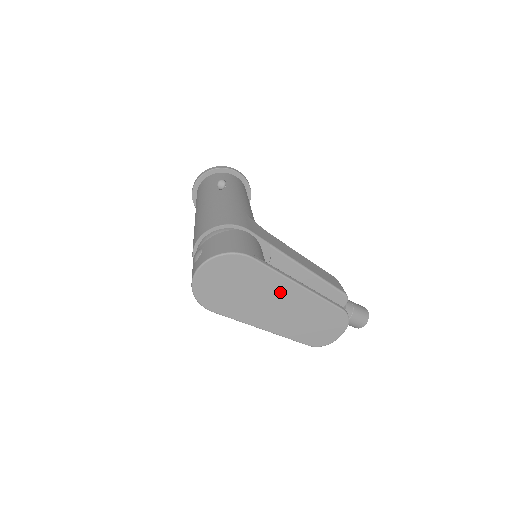
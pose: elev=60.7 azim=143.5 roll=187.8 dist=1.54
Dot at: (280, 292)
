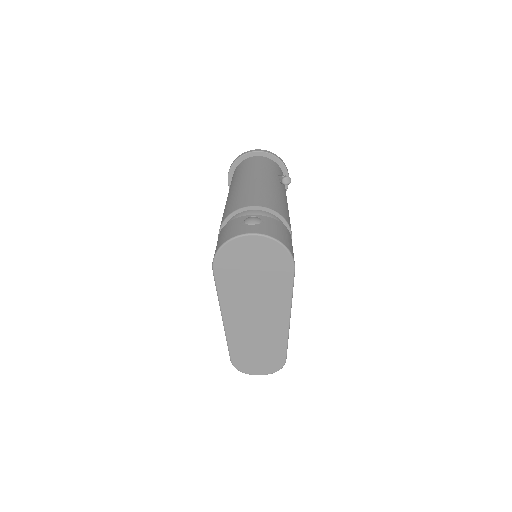
Dot at: (273, 308)
